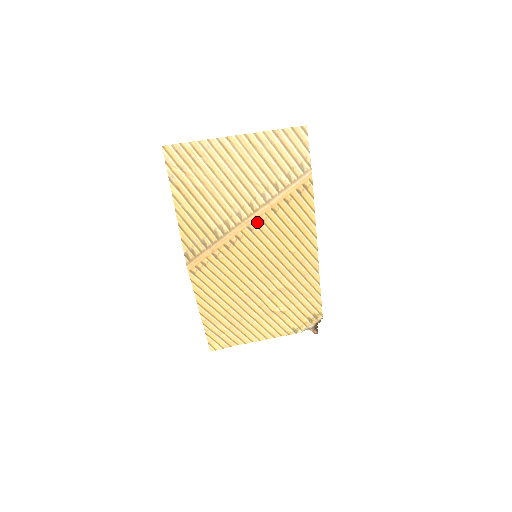
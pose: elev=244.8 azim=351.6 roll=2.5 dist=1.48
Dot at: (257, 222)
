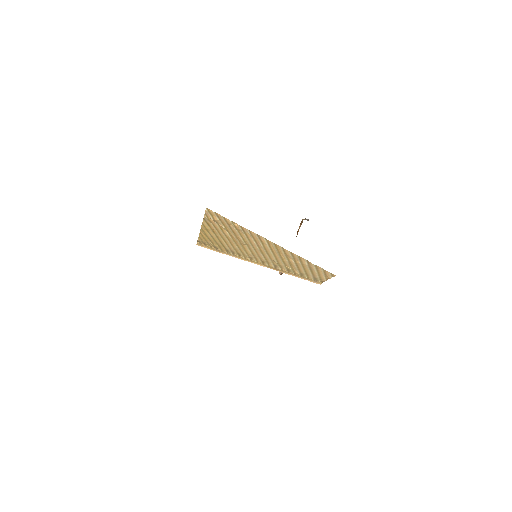
Dot at: occluded
